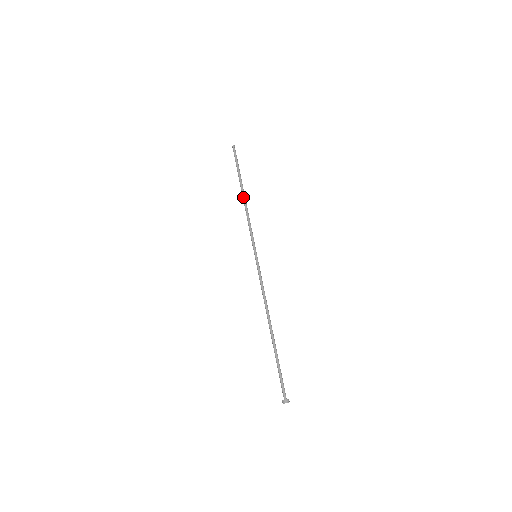
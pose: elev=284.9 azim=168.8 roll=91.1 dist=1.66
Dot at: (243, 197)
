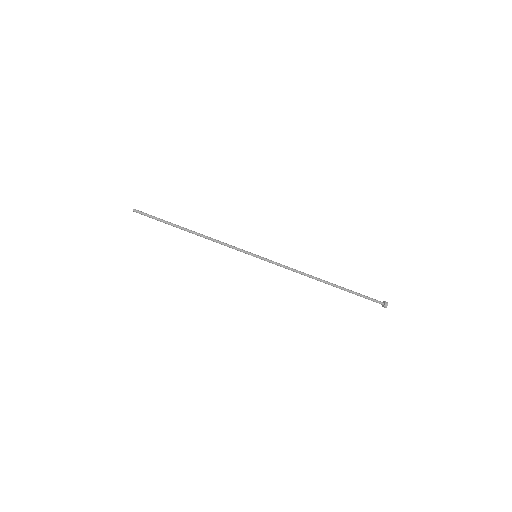
Dot at: (193, 233)
